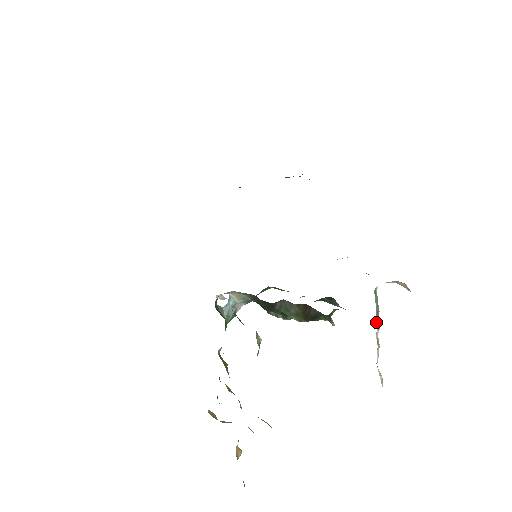
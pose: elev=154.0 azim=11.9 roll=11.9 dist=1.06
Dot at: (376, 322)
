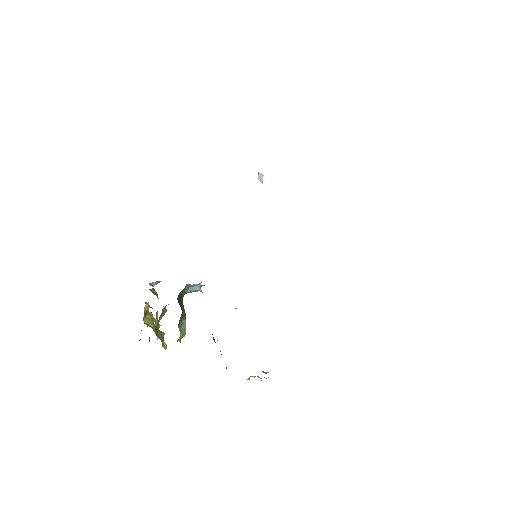
Dot at: occluded
